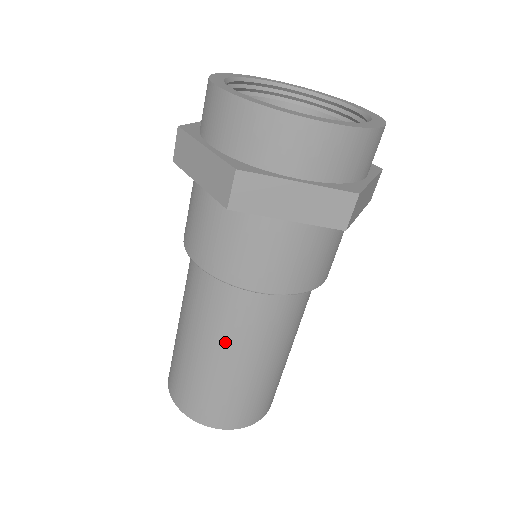
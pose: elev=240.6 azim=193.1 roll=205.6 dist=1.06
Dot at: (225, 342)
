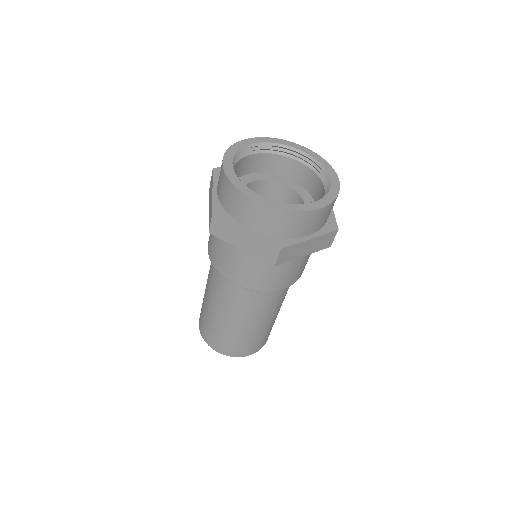
Dot at: (258, 316)
